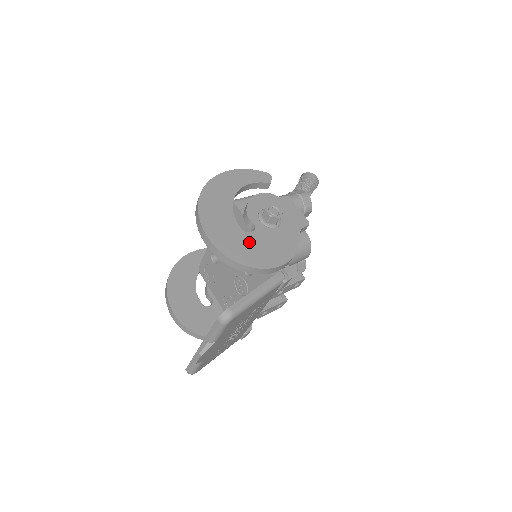
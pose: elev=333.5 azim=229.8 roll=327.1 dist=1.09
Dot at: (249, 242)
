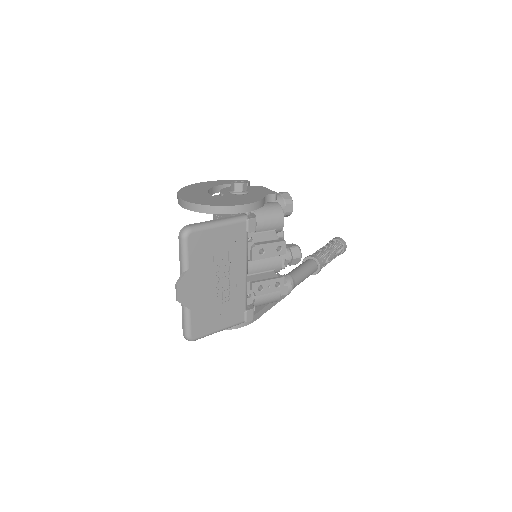
Dot at: (215, 199)
